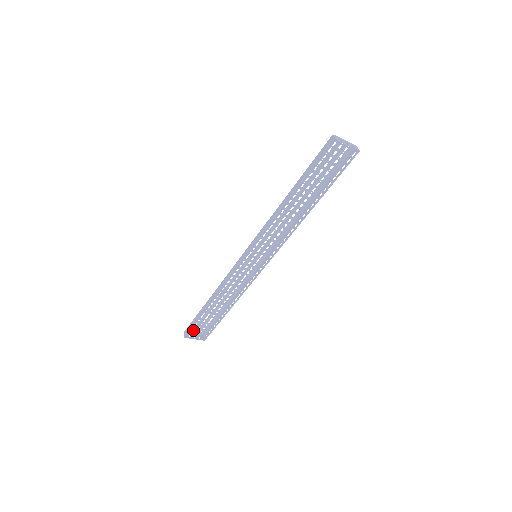
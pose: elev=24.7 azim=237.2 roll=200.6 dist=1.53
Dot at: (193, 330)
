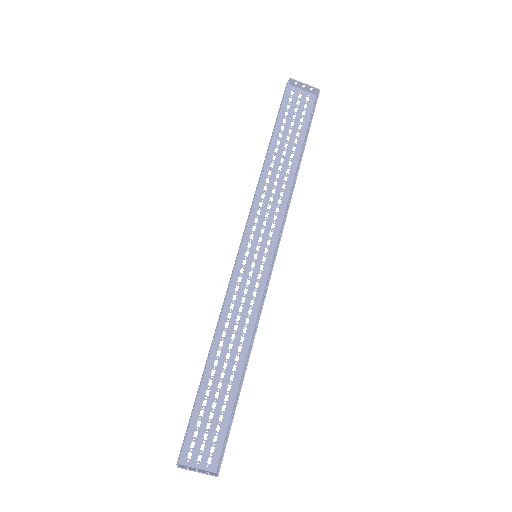
Dot at: (193, 456)
